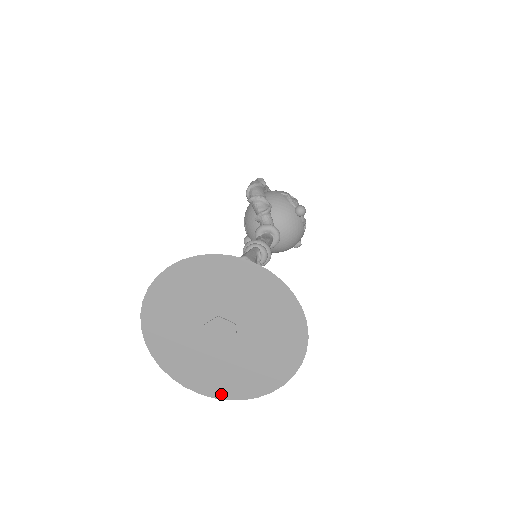
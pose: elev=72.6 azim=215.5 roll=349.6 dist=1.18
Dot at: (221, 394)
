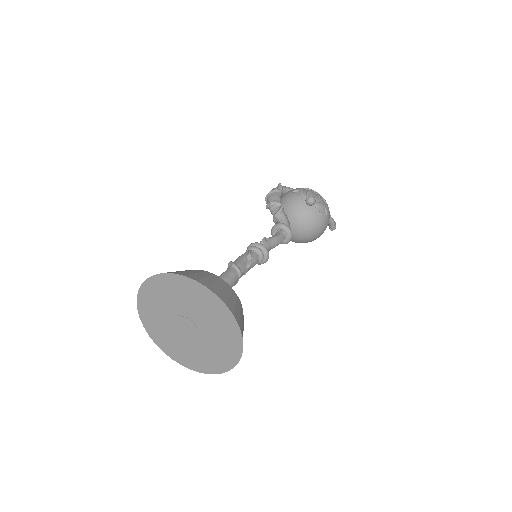
Dot at: (213, 370)
